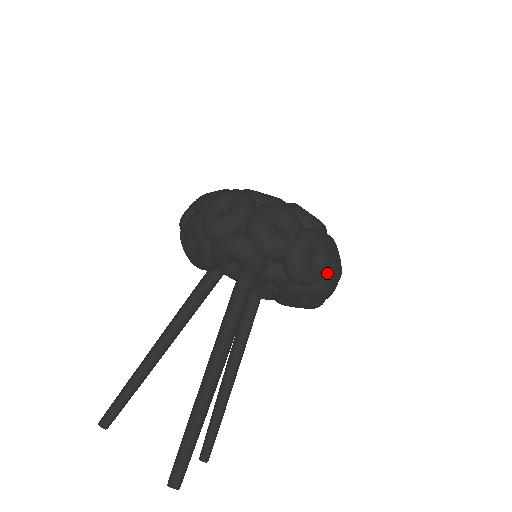
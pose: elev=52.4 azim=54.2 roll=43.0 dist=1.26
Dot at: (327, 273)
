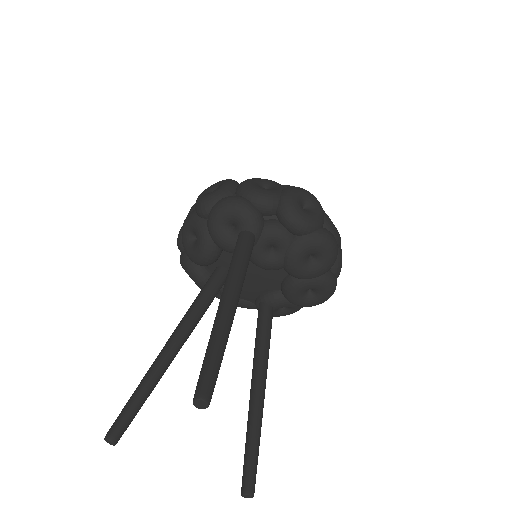
Dot at: (324, 225)
